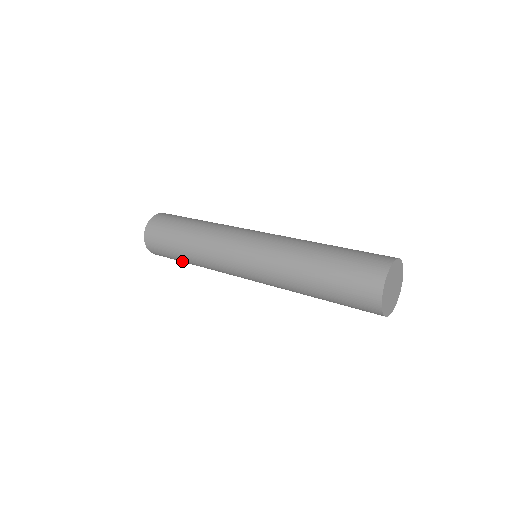
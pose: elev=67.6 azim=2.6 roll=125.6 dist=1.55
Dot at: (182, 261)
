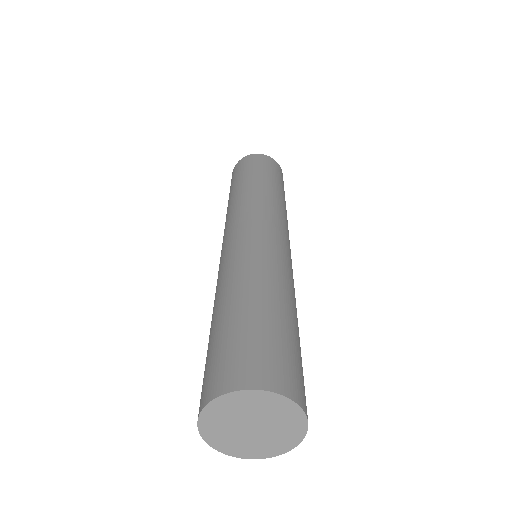
Dot at: occluded
